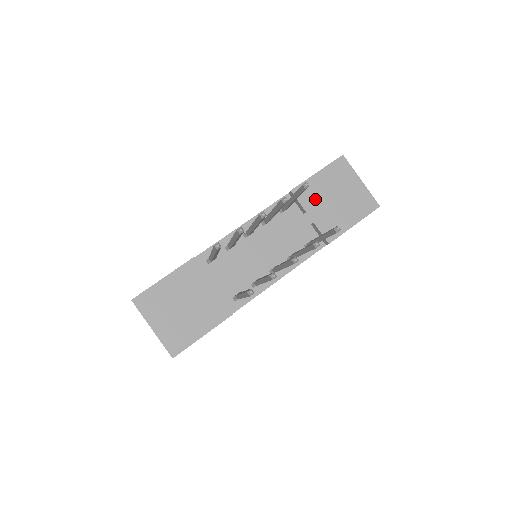
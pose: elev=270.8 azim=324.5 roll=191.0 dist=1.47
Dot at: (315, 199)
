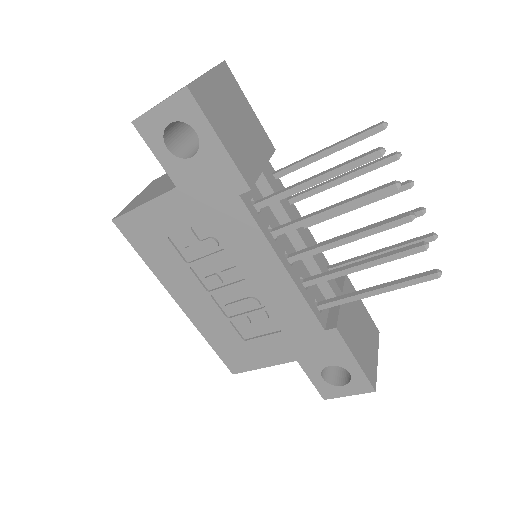
Dot at: (352, 303)
